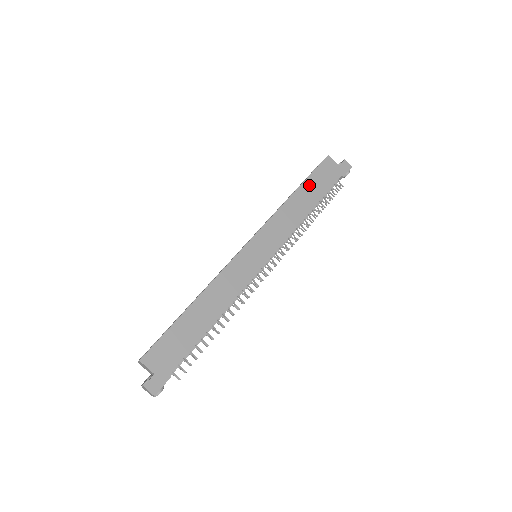
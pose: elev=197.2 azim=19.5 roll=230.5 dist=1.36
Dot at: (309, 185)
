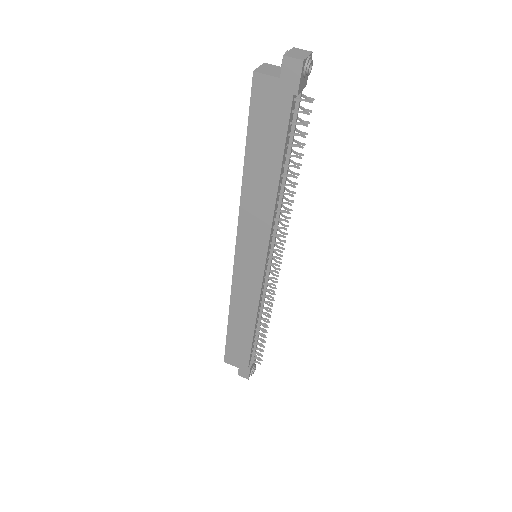
Dot at: (255, 147)
